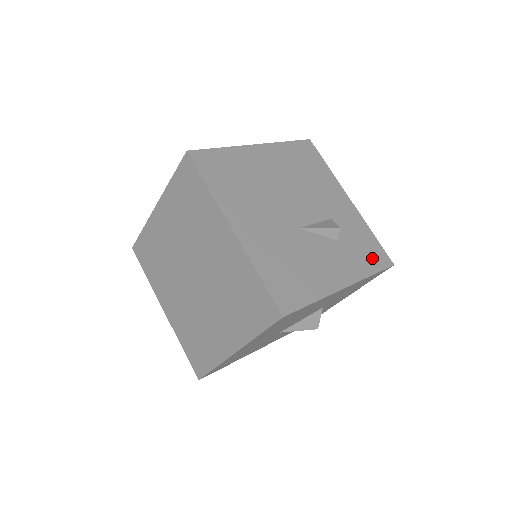
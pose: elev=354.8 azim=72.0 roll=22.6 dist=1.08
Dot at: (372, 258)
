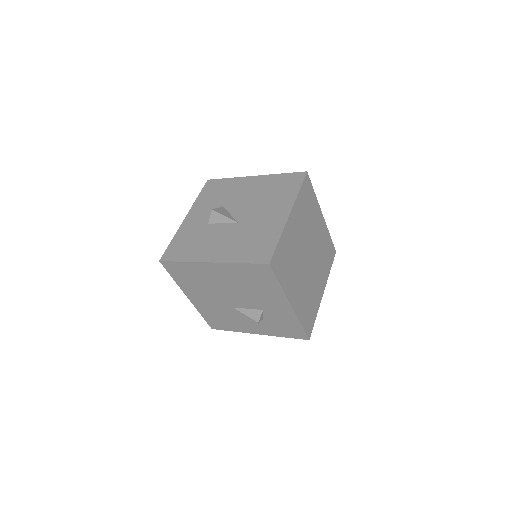
Dot at: (289, 332)
